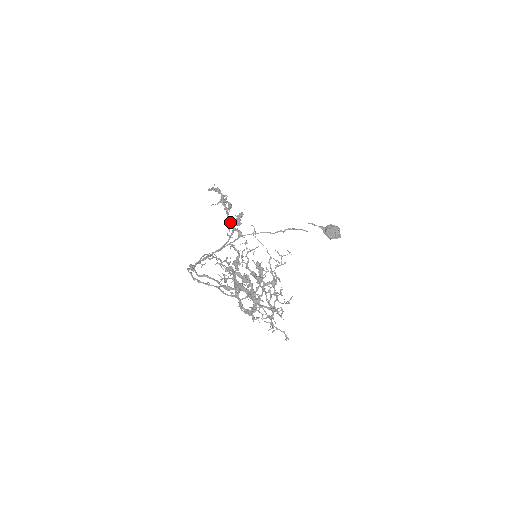
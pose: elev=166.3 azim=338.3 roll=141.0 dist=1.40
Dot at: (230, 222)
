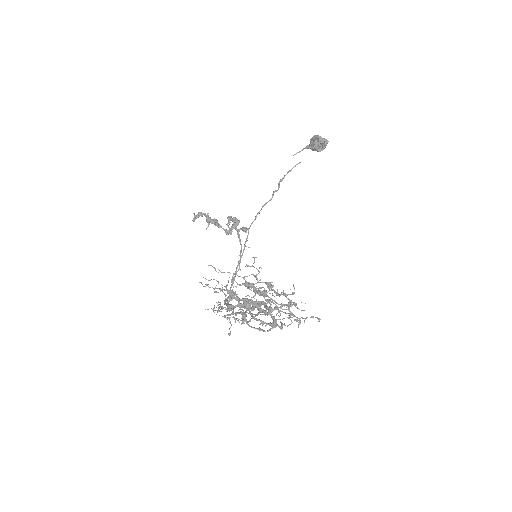
Dot at: (227, 233)
